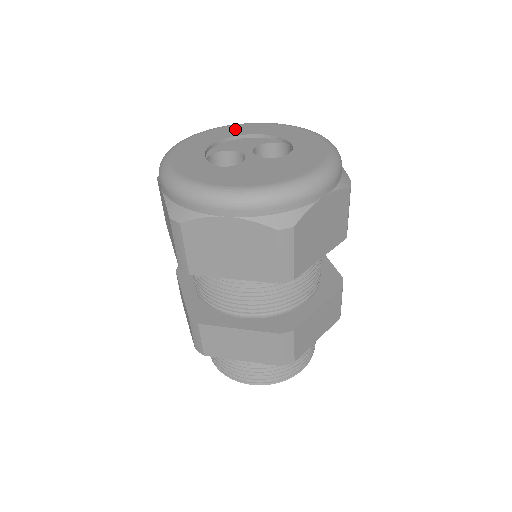
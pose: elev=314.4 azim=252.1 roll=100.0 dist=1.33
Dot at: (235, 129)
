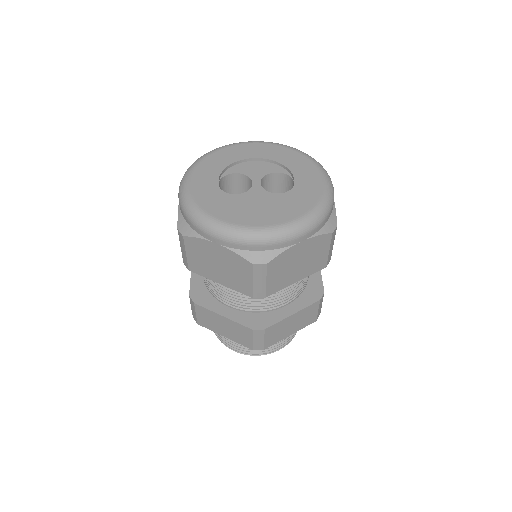
Dot at: (257, 149)
